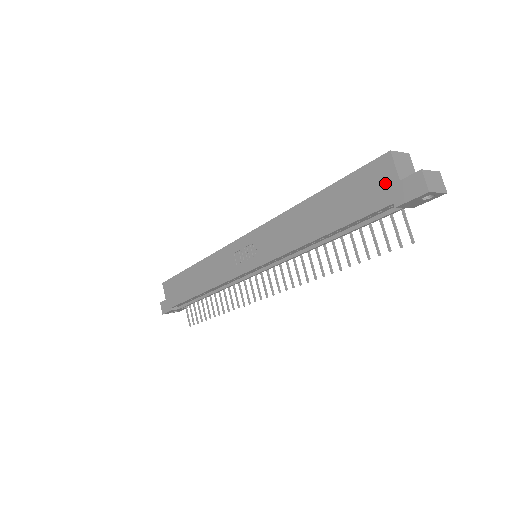
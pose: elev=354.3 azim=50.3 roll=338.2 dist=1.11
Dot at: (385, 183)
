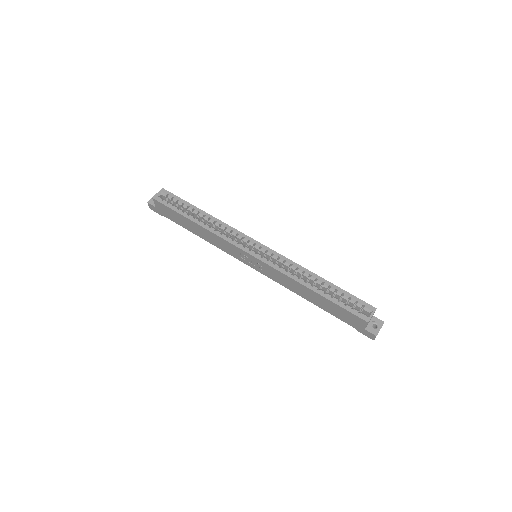
Dot at: (358, 324)
